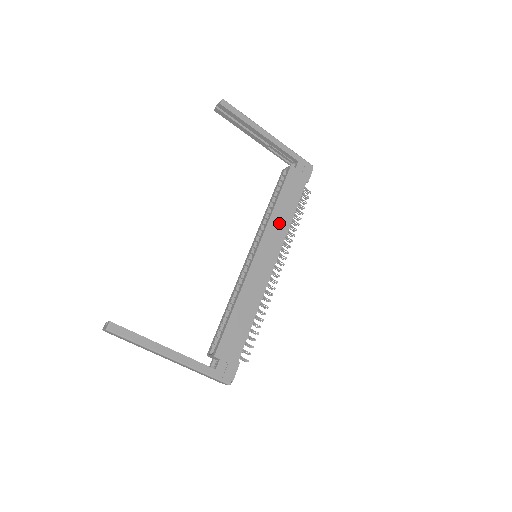
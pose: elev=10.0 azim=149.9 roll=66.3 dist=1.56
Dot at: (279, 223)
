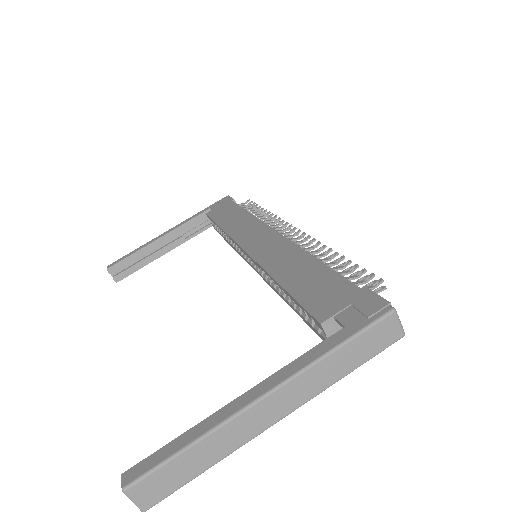
Dot at: (240, 225)
